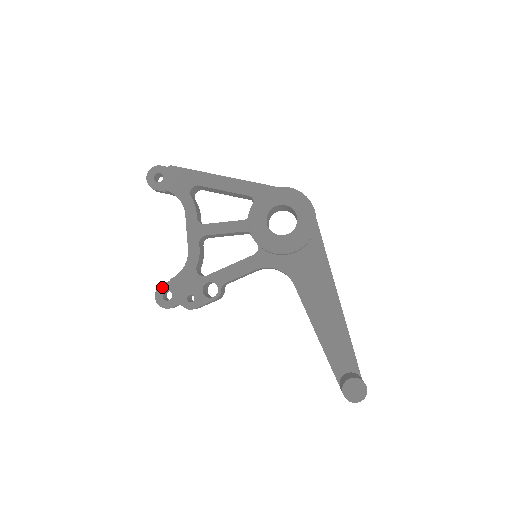
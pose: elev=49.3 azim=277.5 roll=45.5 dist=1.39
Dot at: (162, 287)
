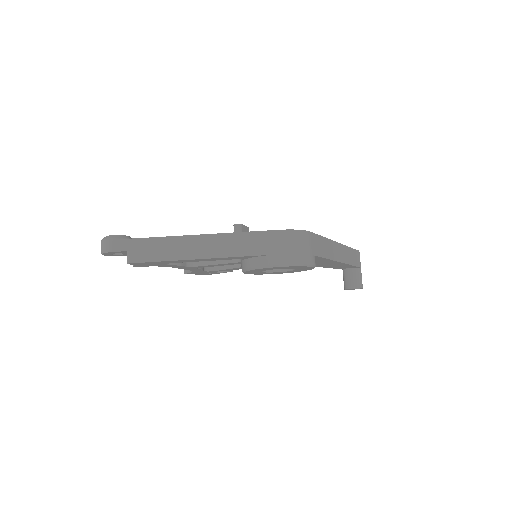
Dot at: occluded
